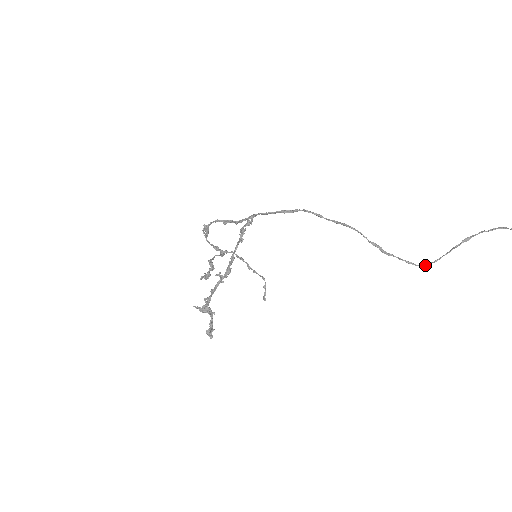
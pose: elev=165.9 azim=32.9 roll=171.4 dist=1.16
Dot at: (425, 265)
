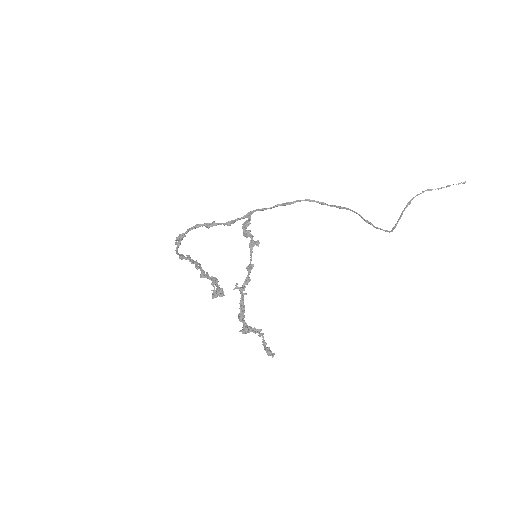
Dot at: occluded
